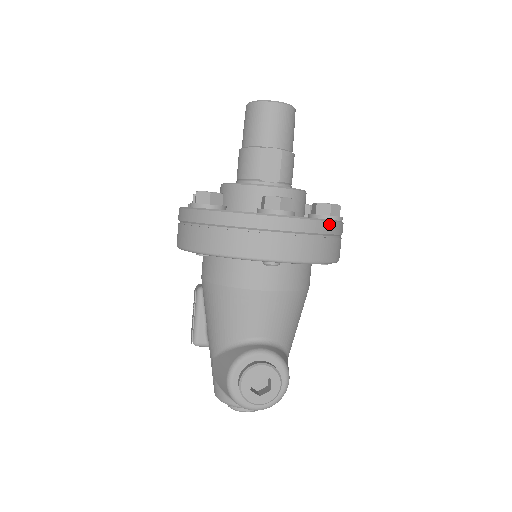
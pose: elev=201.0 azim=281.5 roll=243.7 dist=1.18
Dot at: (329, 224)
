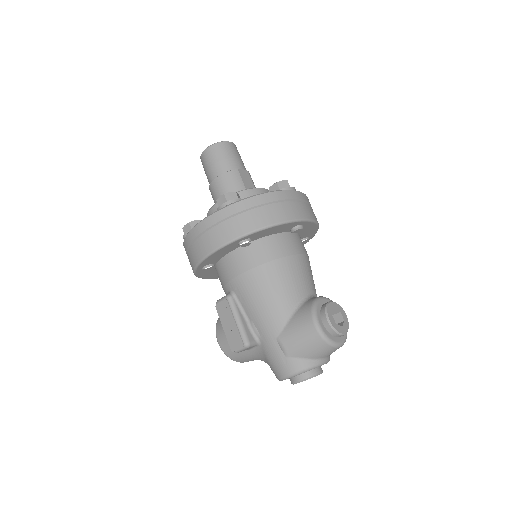
Dot at: occluded
